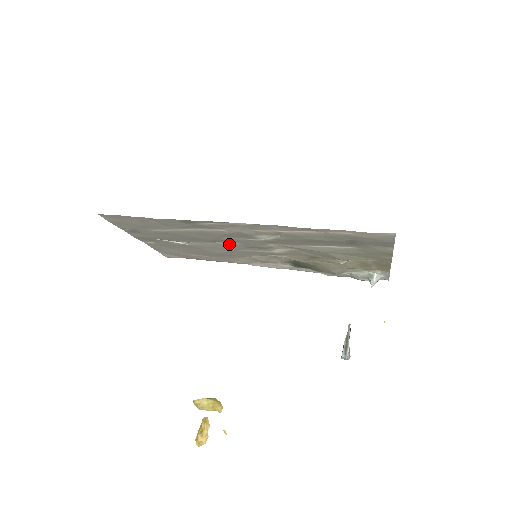
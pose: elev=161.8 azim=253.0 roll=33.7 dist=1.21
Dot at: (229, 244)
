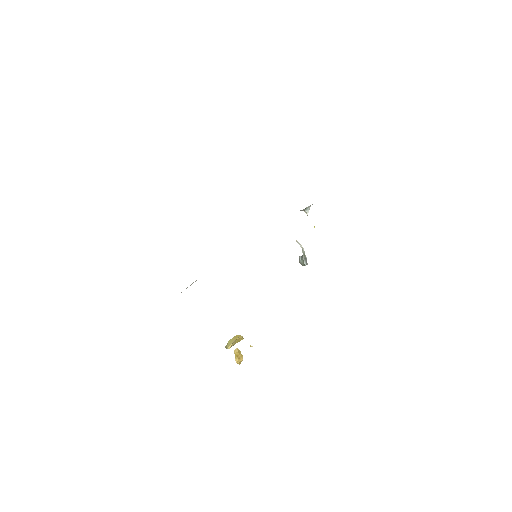
Dot at: occluded
